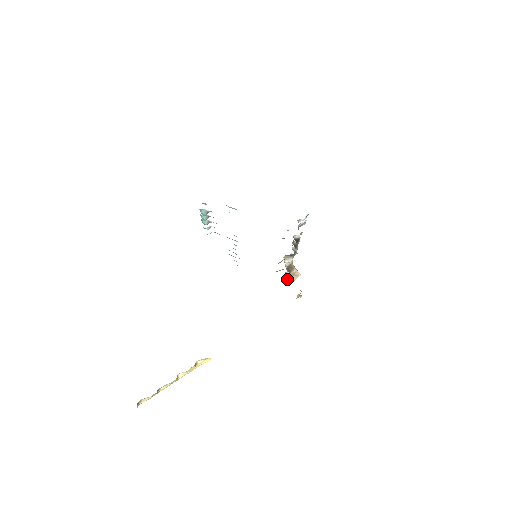
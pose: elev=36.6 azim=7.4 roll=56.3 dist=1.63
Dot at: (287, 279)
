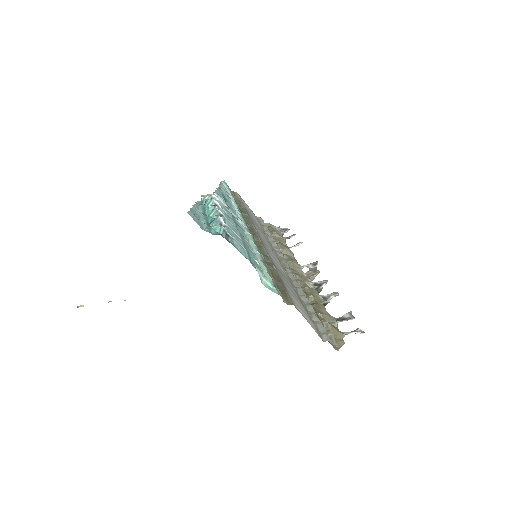
Dot at: occluded
